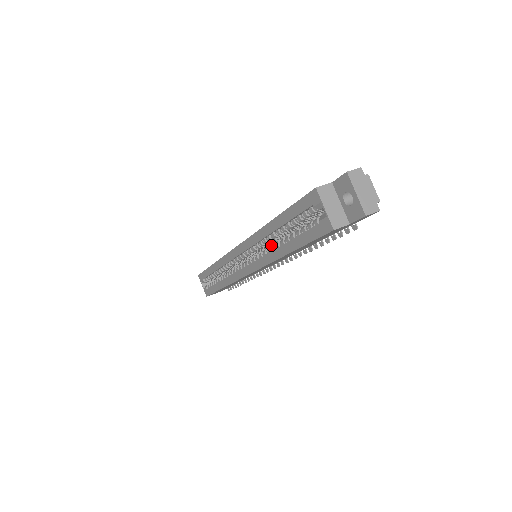
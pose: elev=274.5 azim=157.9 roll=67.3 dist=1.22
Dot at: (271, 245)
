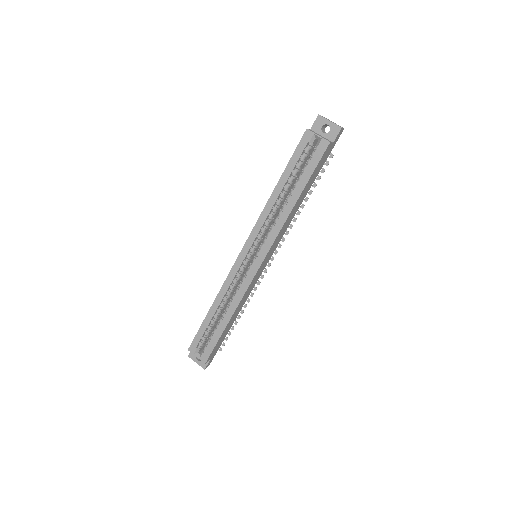
Dot at: occluded
